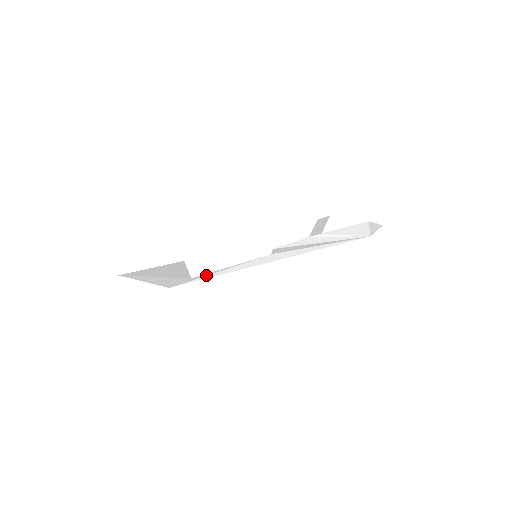
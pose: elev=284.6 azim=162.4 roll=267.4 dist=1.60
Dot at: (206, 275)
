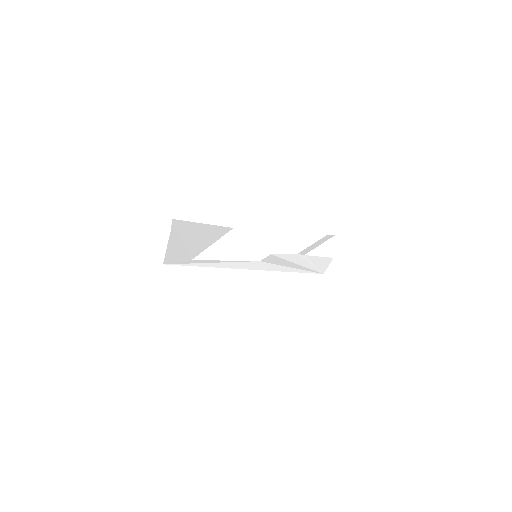
Dot at: (201, 262)
